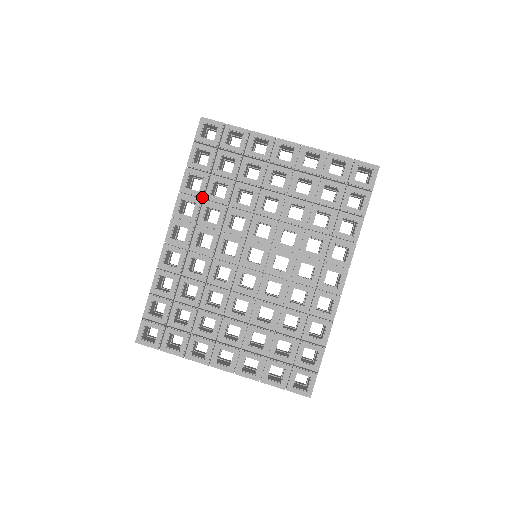
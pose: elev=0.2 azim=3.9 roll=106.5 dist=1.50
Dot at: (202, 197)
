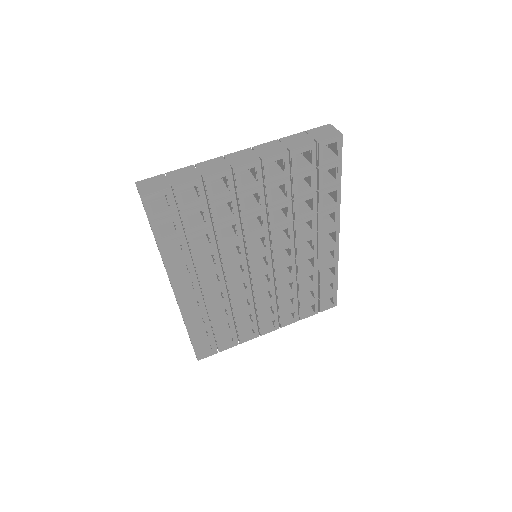
Dot at: (189, 256)
